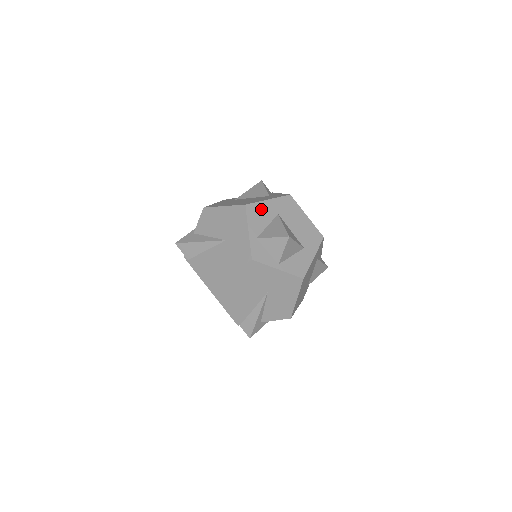
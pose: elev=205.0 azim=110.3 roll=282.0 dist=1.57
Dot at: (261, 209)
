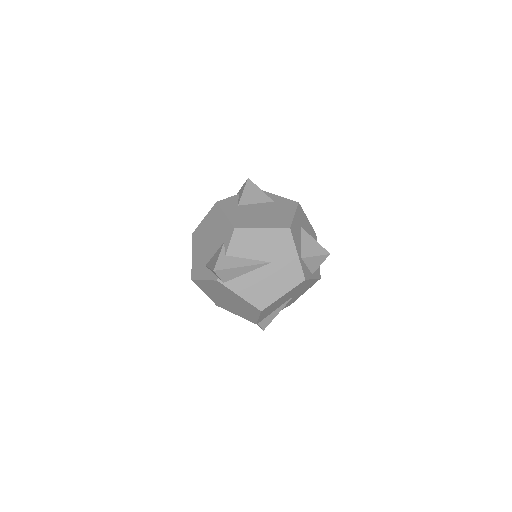
Dot at: (295, 227)
